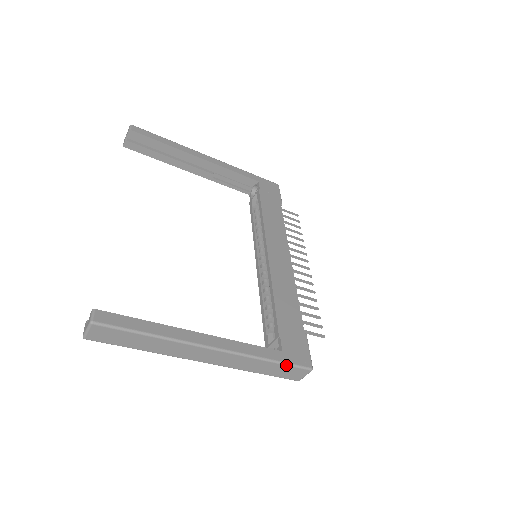
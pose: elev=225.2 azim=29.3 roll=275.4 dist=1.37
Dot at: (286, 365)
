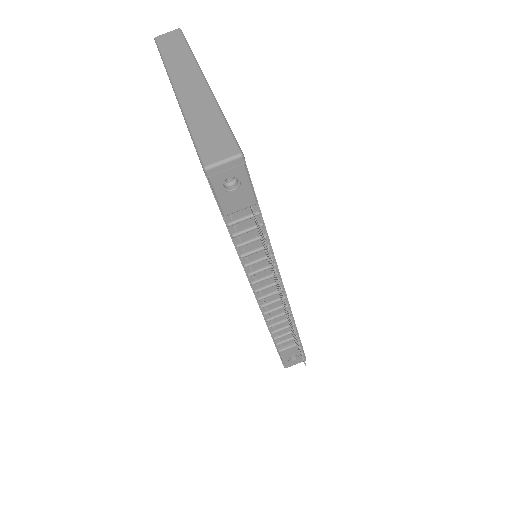
Dot at: (228, 129)
